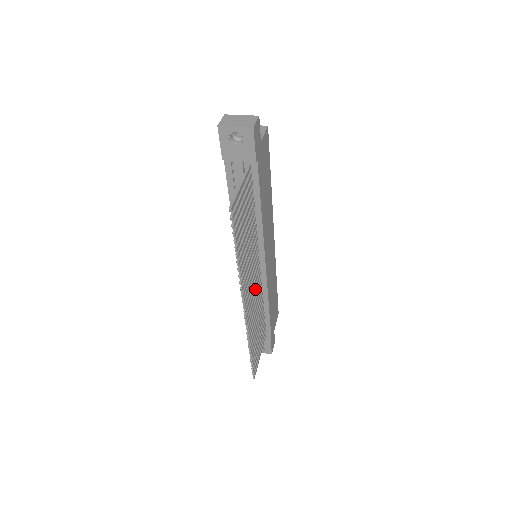
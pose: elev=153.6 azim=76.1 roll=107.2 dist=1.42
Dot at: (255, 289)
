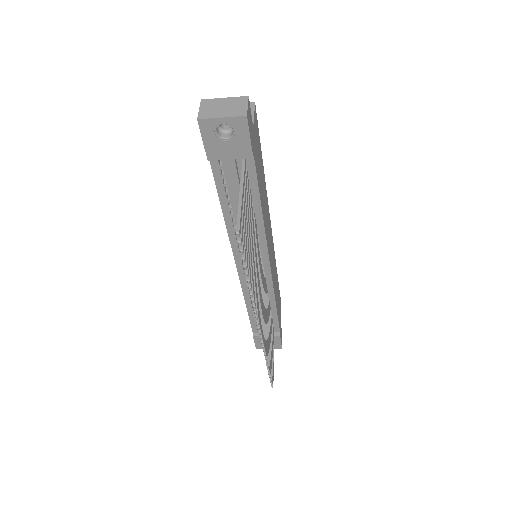
Dot at: (263, 297)
